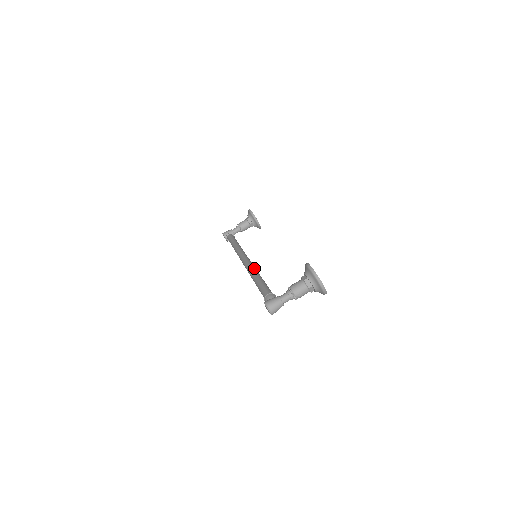
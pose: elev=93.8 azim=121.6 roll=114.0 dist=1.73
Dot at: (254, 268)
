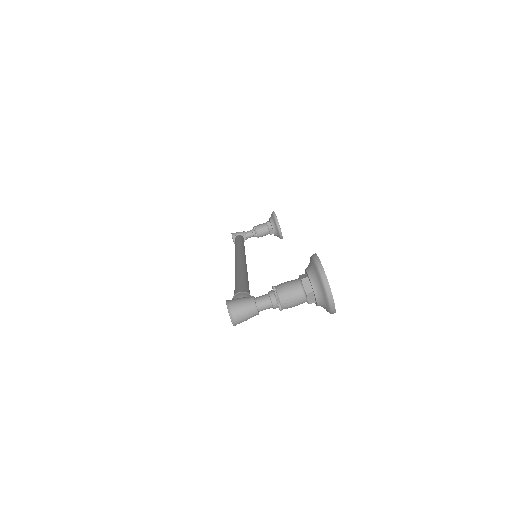
Dot at: (244, 265)
